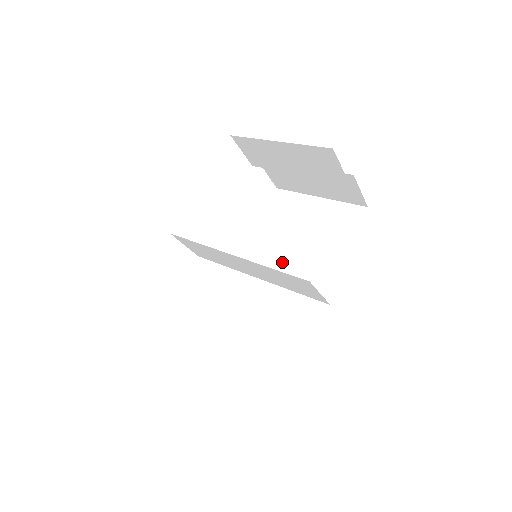
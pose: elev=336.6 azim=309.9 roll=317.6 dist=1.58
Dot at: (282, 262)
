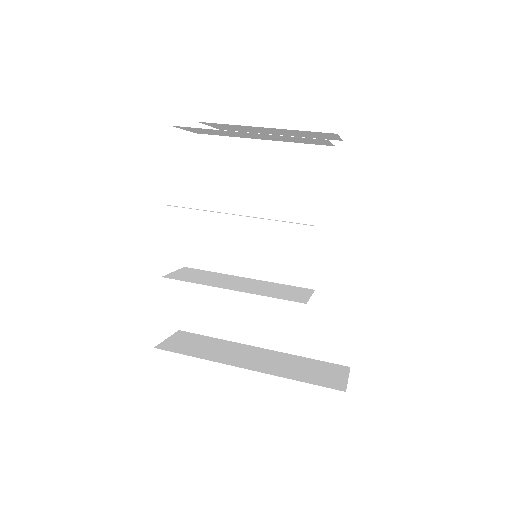
Dot at: (266, 226)
